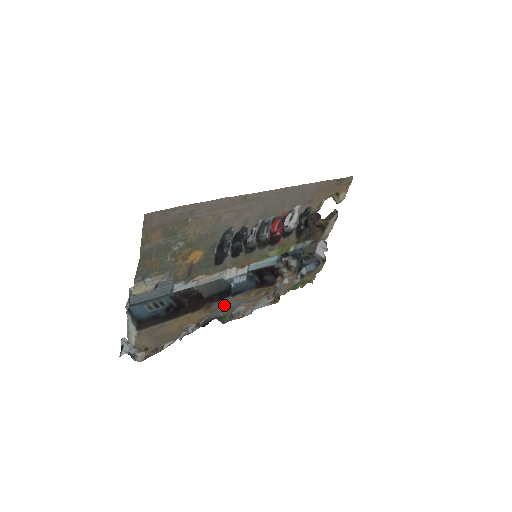
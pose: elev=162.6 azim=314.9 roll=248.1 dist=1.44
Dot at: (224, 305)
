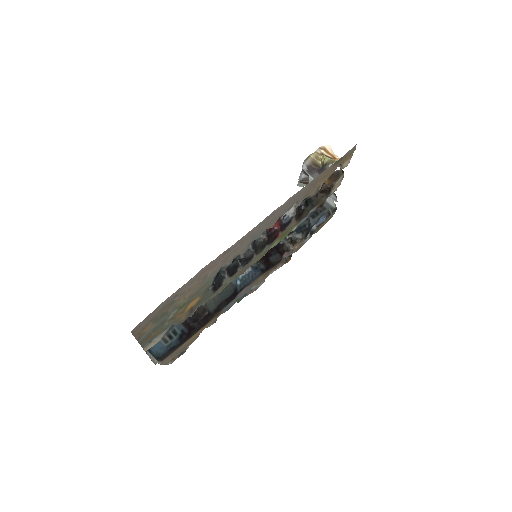
Dot at: (233, 301)
